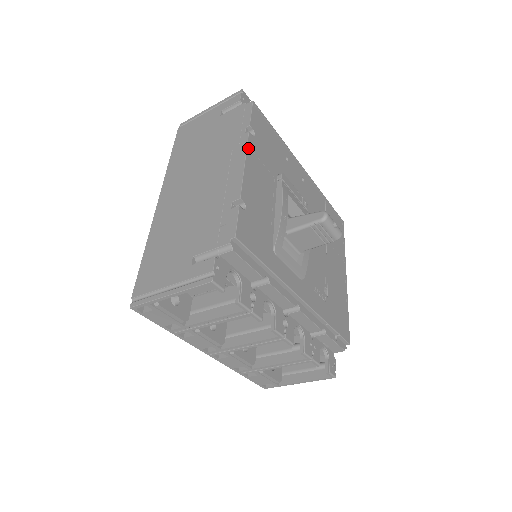
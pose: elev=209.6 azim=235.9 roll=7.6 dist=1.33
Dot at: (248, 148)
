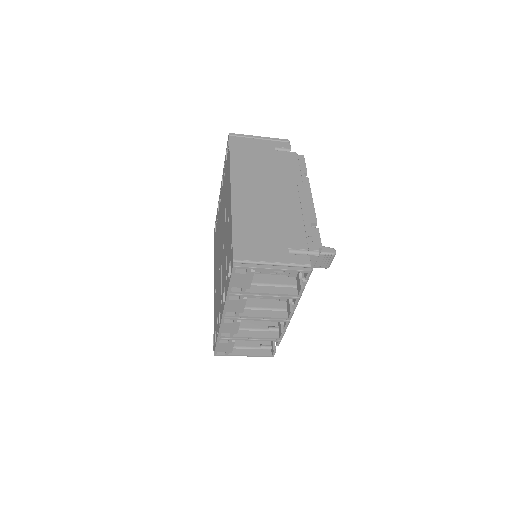
Dot at: (310, 189)
